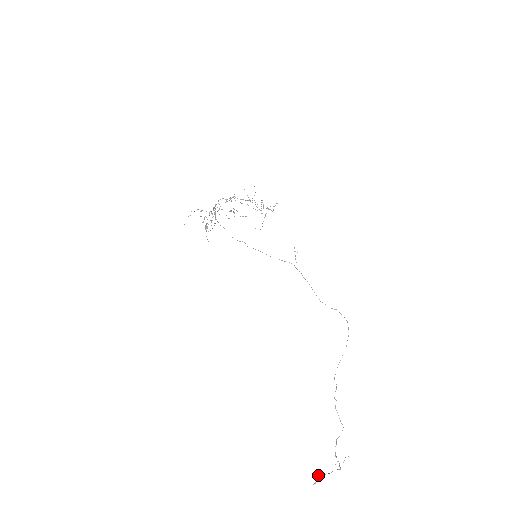
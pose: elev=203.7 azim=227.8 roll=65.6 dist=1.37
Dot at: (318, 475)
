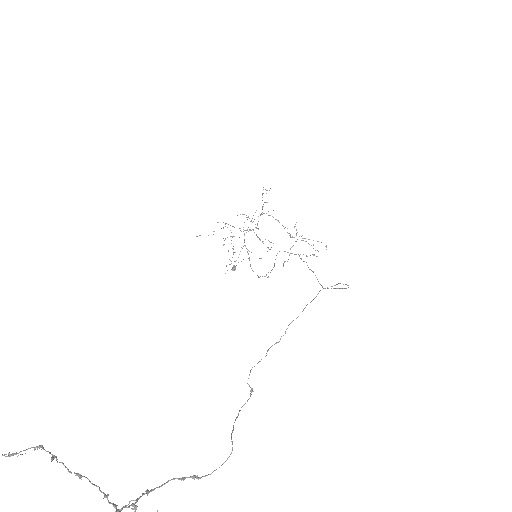
Dot at: occluded
